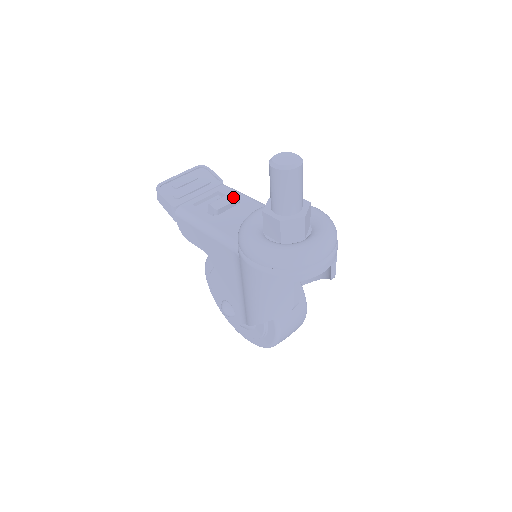
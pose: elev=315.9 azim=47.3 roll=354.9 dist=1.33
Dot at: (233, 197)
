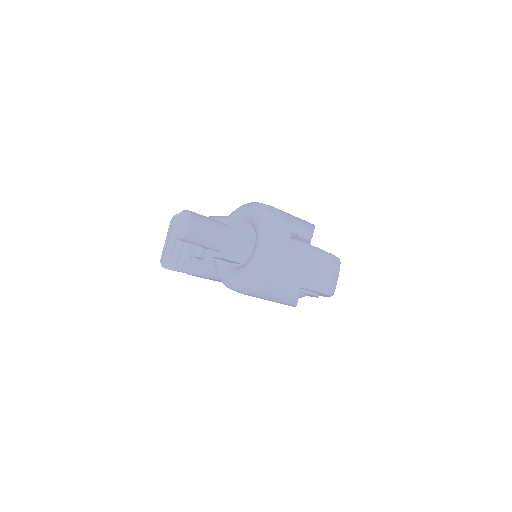
Dot at: occluded
